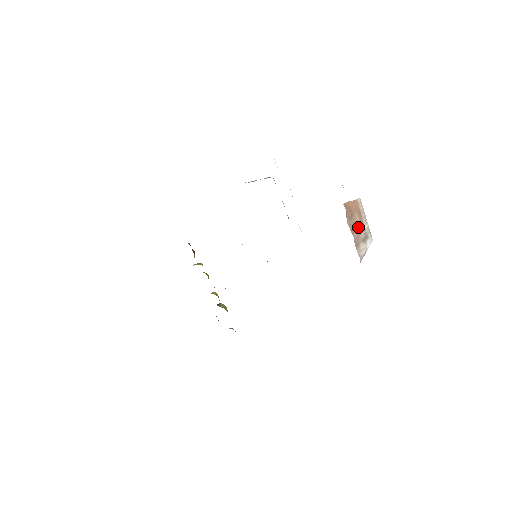
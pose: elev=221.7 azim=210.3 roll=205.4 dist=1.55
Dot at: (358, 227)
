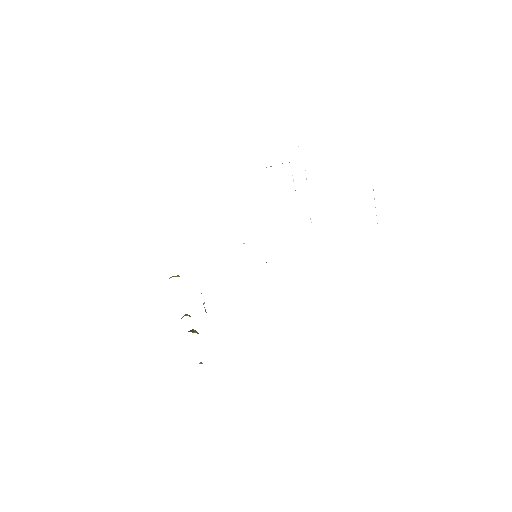
Dot at: occluded
